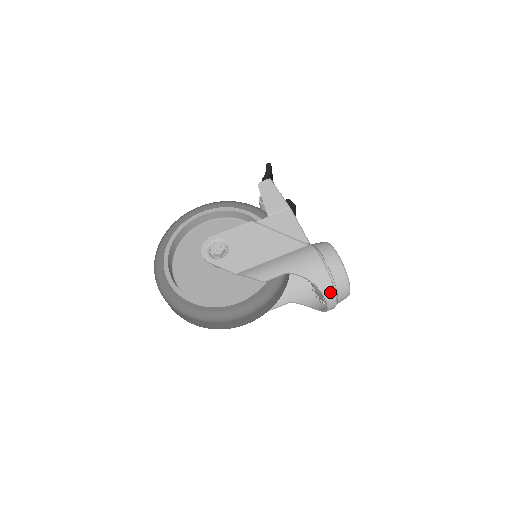
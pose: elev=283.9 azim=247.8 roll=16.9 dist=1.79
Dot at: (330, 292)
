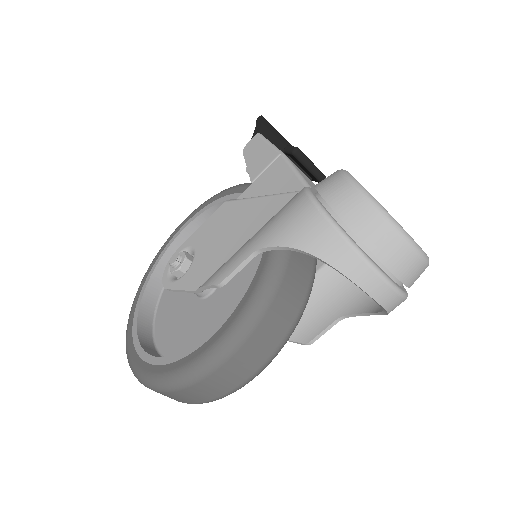
Dot at: (349, 258)
